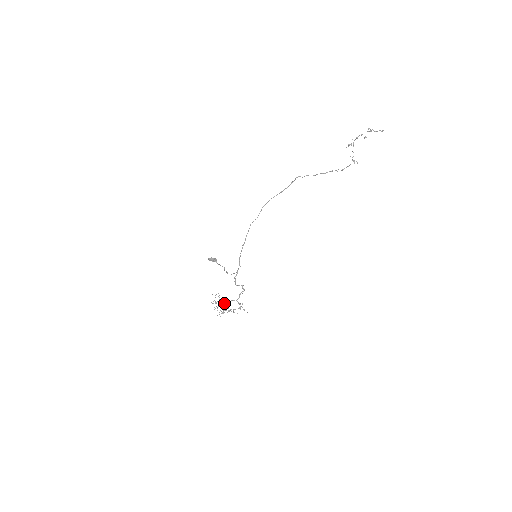
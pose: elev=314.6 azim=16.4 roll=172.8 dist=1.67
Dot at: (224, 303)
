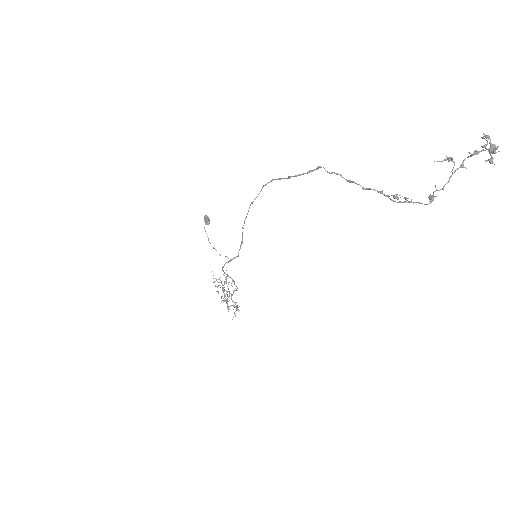
Dot at: (223, 287)
